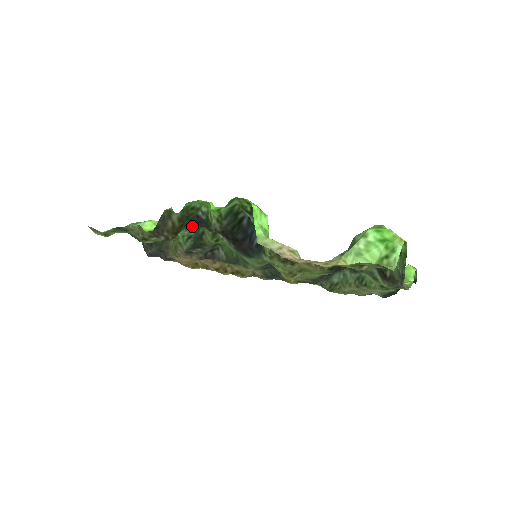
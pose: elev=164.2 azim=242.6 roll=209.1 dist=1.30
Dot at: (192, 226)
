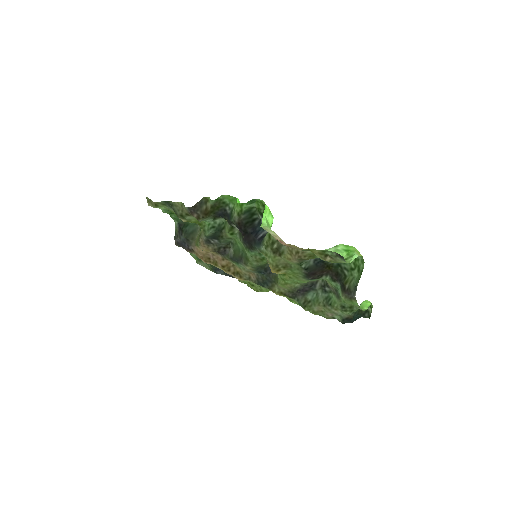
Dot at: (218, 220)
